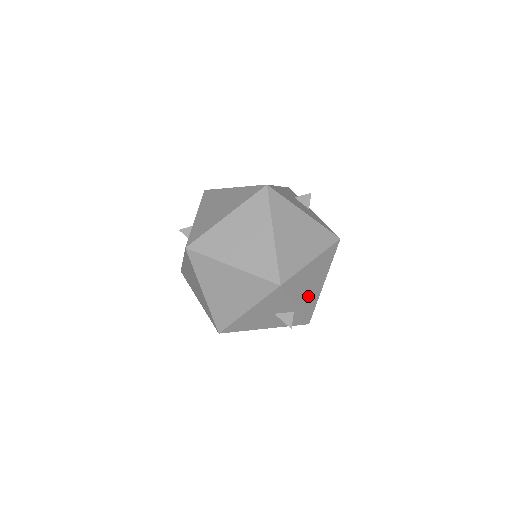
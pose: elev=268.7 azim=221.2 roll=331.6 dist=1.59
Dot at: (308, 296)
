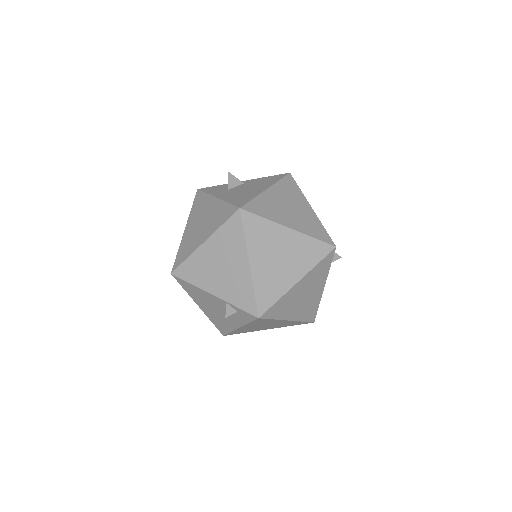
Dot at: occluded
